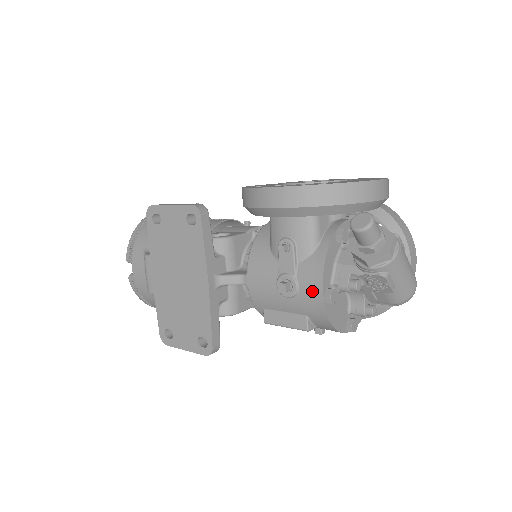
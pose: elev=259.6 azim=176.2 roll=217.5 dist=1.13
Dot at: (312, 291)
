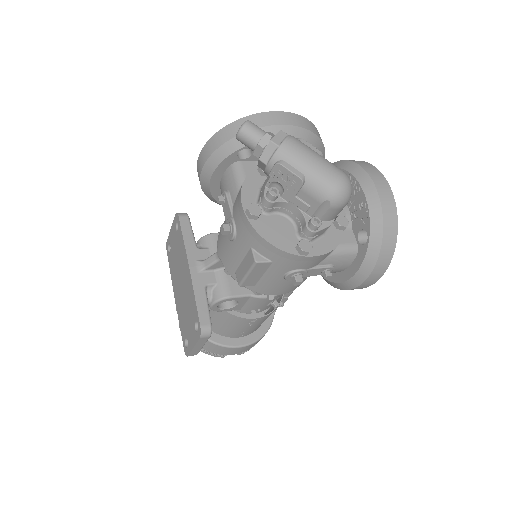
Dot at: (240, 216)
